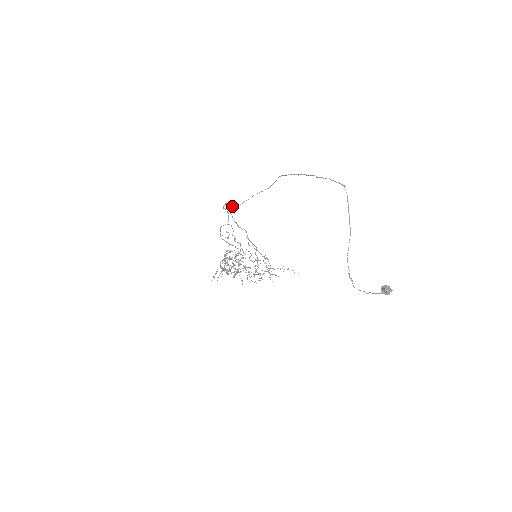
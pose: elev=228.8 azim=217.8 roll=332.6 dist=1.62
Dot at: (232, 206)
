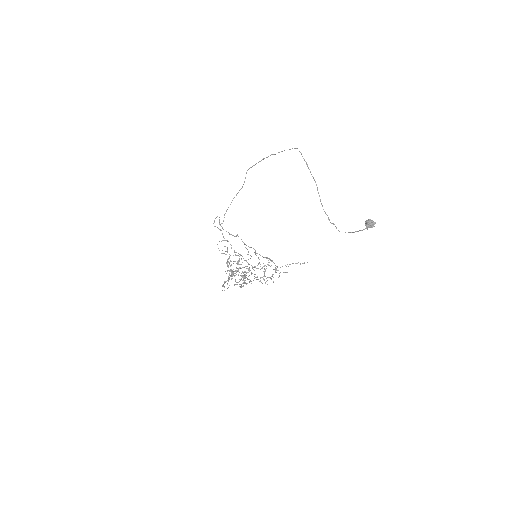
Dot at: occluded
